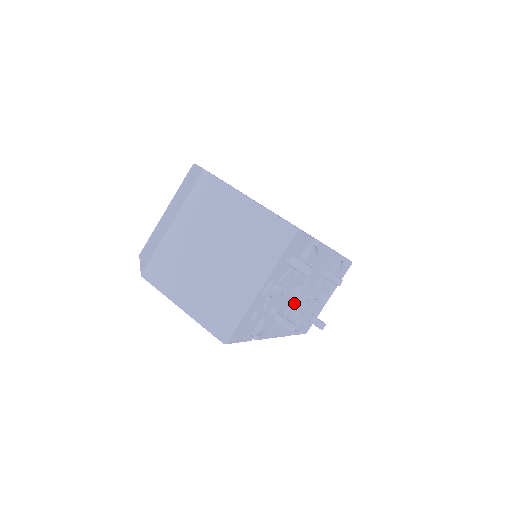
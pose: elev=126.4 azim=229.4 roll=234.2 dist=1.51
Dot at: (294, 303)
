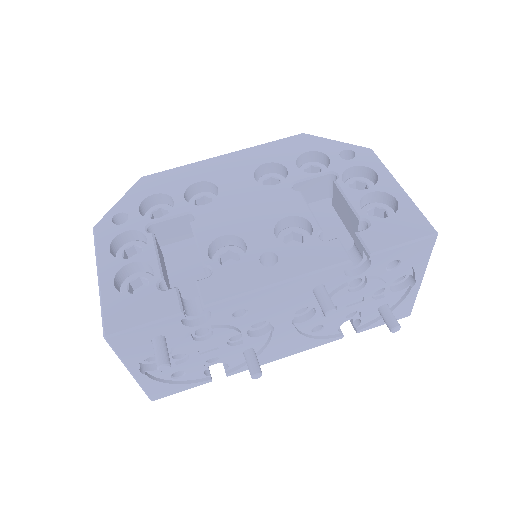
Dot at: (271, 336)
